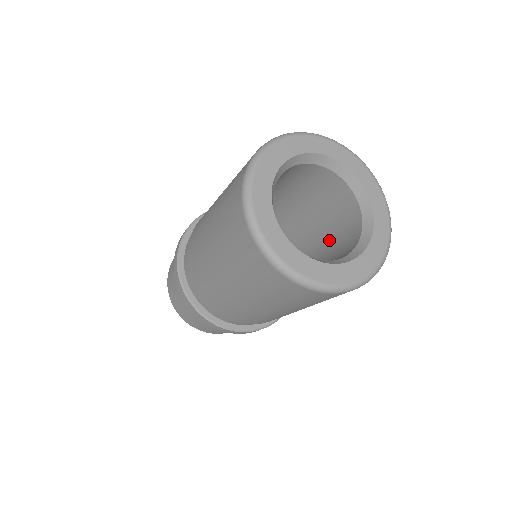
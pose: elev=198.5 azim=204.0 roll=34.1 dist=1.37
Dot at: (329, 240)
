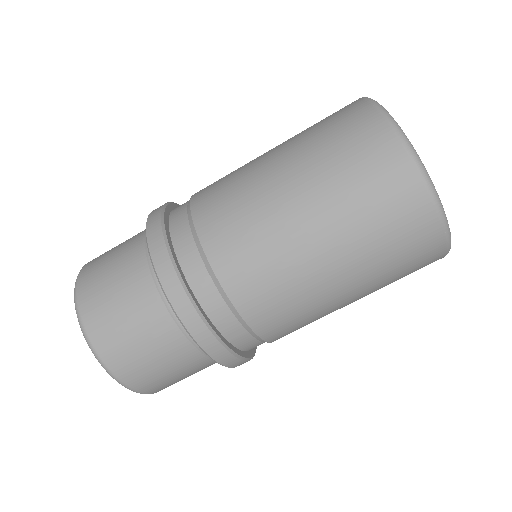
Dot at: occluded
